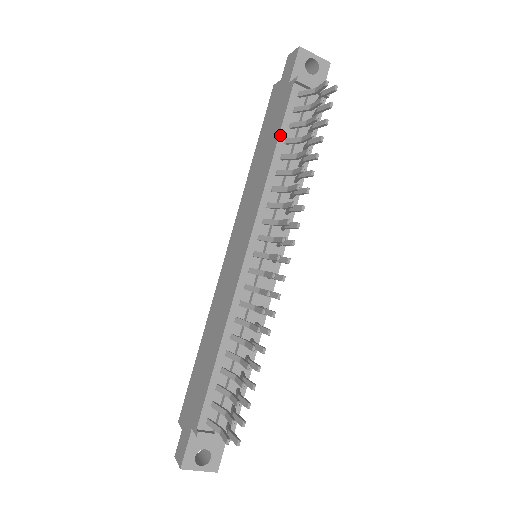
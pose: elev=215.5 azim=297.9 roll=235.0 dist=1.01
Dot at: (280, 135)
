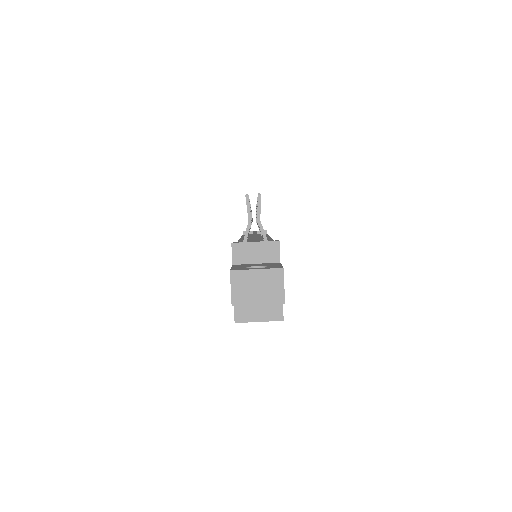
Dot at: occluded
